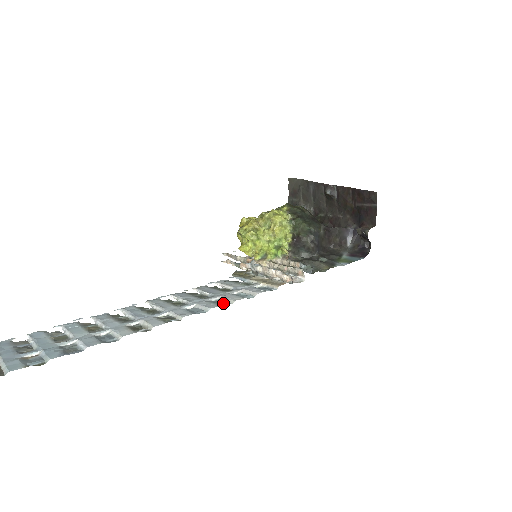
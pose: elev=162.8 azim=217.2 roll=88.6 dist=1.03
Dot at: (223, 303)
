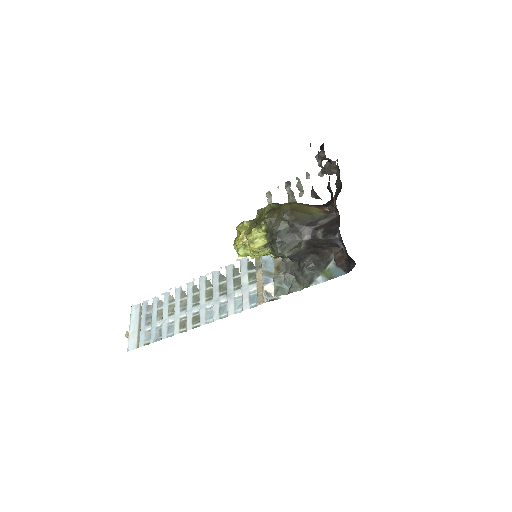
Dot at: (224, 313)
